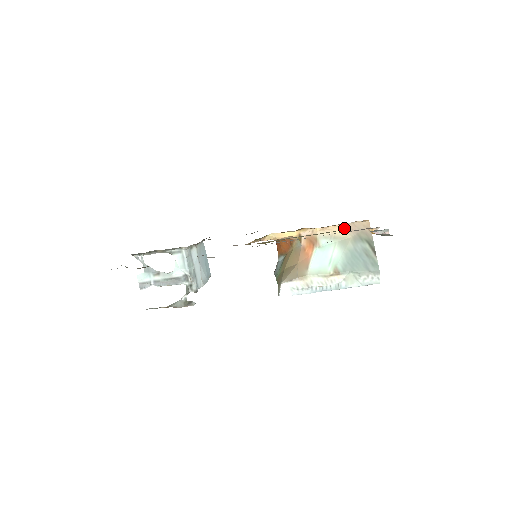
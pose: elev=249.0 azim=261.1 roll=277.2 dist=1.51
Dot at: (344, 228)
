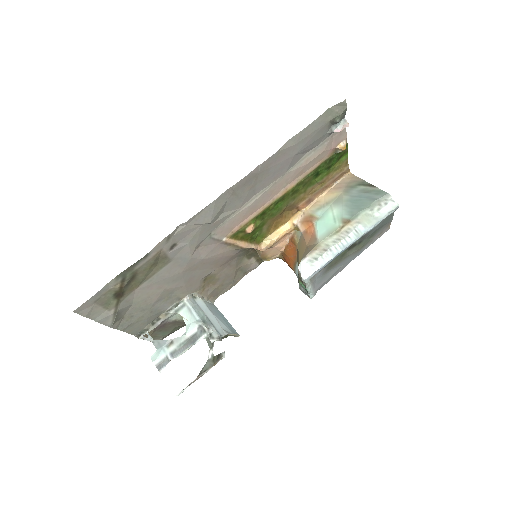
Dot at: (331, 192)
